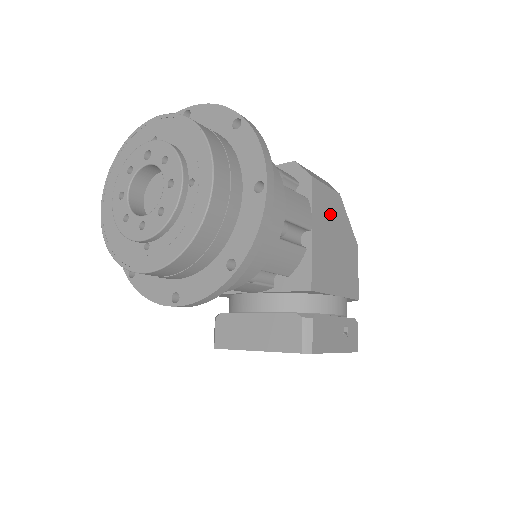
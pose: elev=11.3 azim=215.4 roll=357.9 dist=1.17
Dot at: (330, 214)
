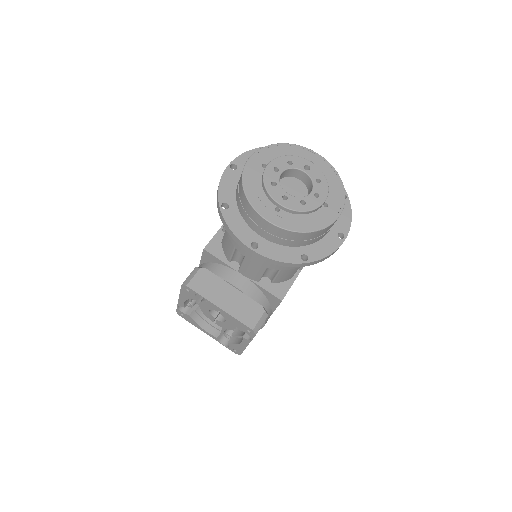
Dot at: occluded
